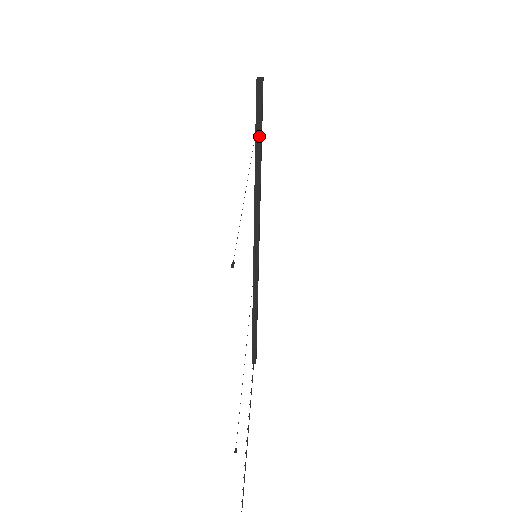
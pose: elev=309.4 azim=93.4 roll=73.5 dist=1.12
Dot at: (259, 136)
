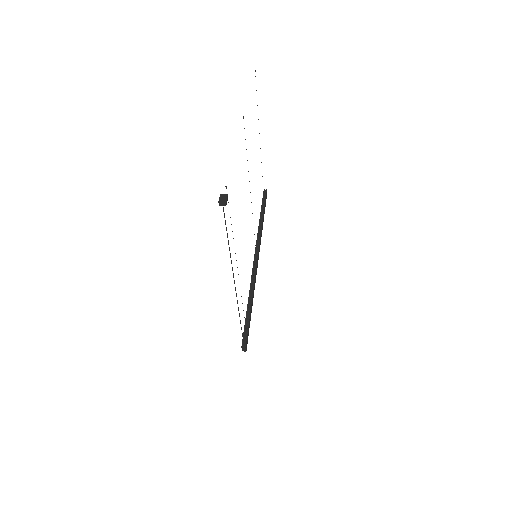
Dot at: (263, 206)
